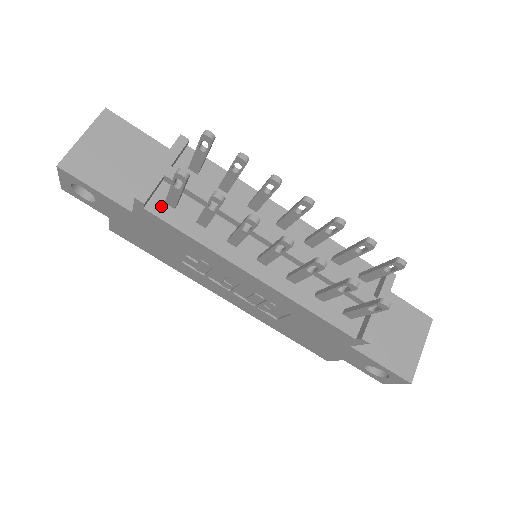
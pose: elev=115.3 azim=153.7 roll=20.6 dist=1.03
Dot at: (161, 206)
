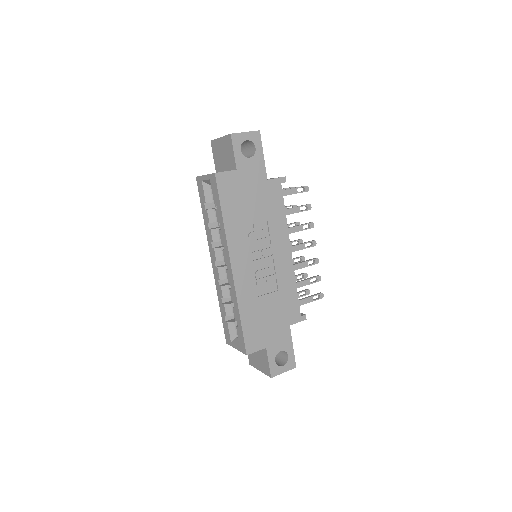
Dot at: occluded
